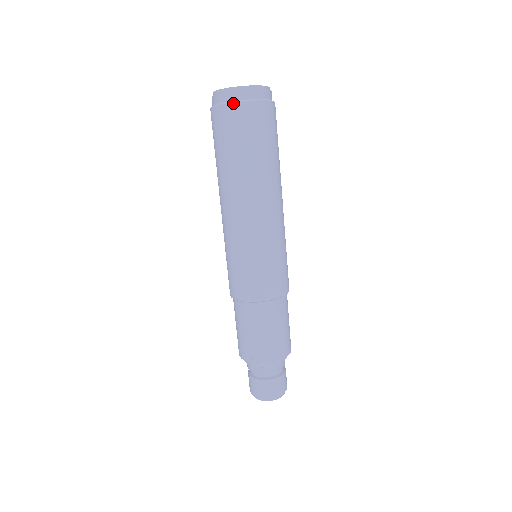
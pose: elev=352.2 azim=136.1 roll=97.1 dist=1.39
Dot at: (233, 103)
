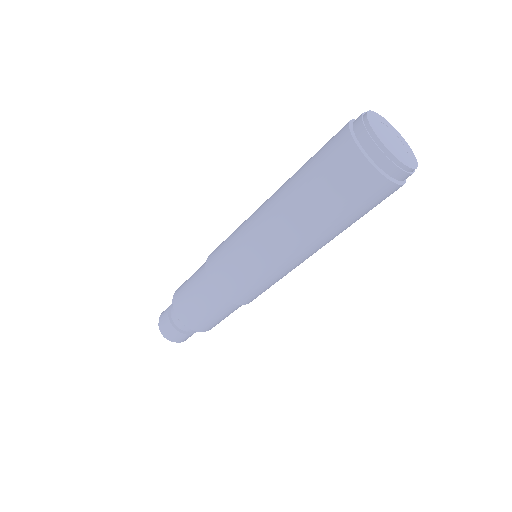
Dot at: (352, 138)
